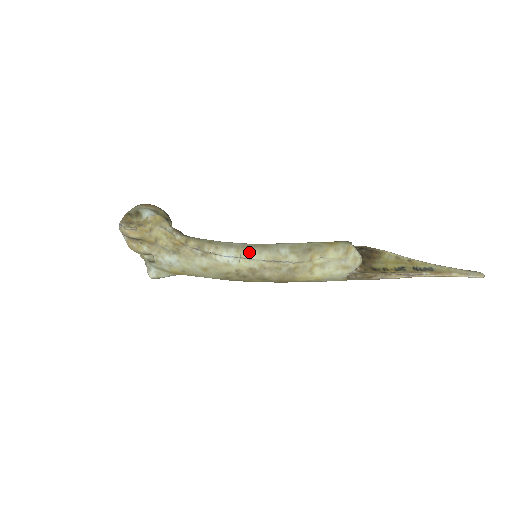
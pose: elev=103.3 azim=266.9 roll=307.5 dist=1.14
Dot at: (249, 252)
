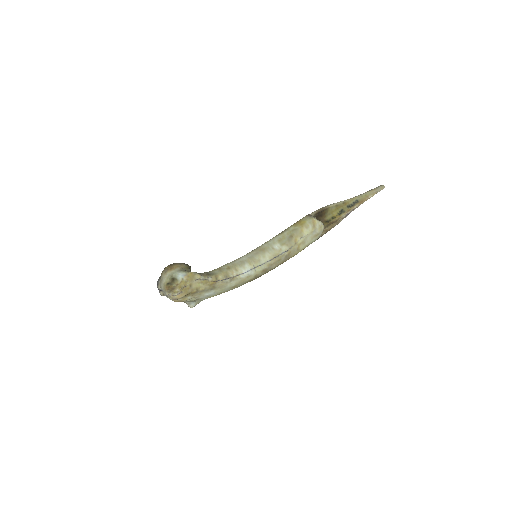
Dot at: (257, 261)
